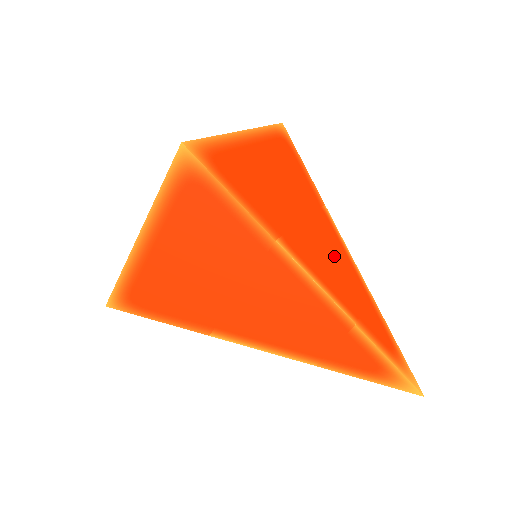
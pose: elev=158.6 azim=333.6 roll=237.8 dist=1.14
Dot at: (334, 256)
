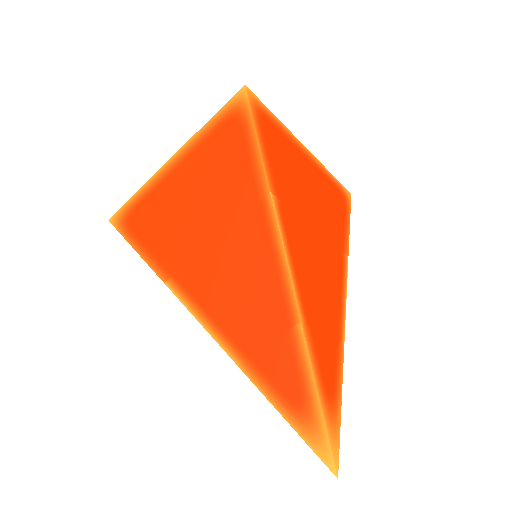
Dot at: (325, 276)
